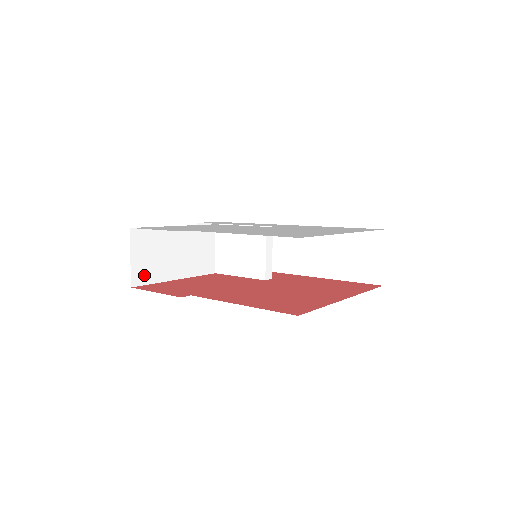
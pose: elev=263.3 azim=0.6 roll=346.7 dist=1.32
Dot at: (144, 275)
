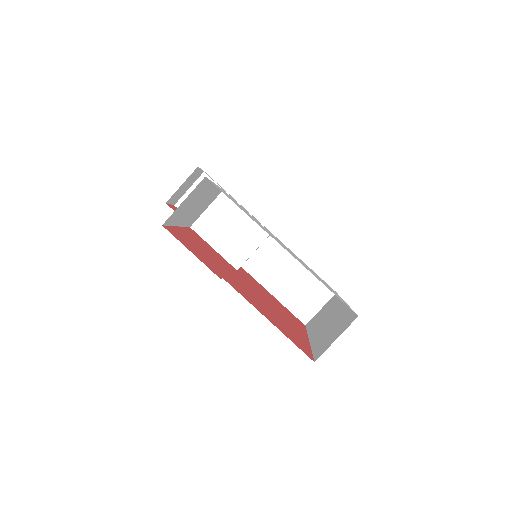
Dot at: (174, 217)
